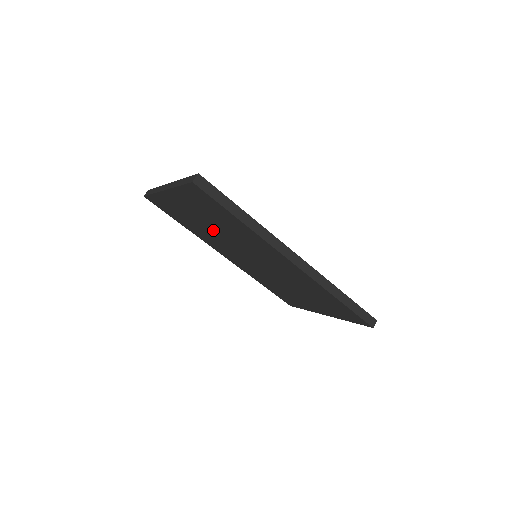
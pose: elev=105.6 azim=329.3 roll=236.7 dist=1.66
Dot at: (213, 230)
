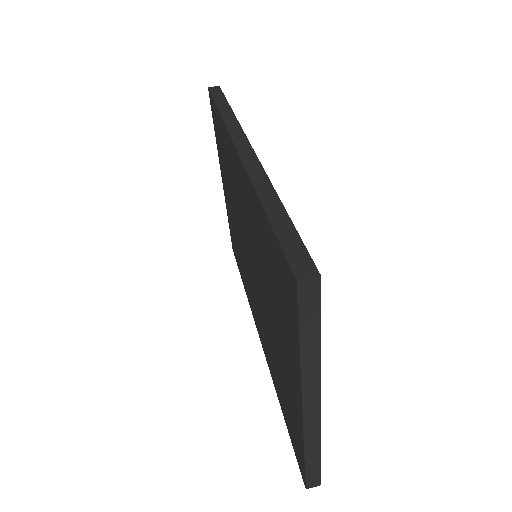
Dot at: (236, 224)
